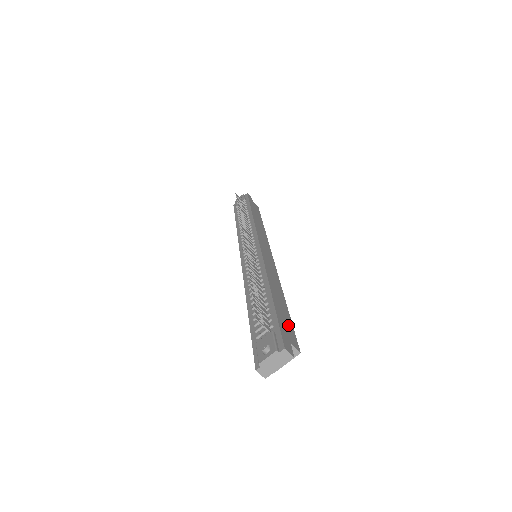
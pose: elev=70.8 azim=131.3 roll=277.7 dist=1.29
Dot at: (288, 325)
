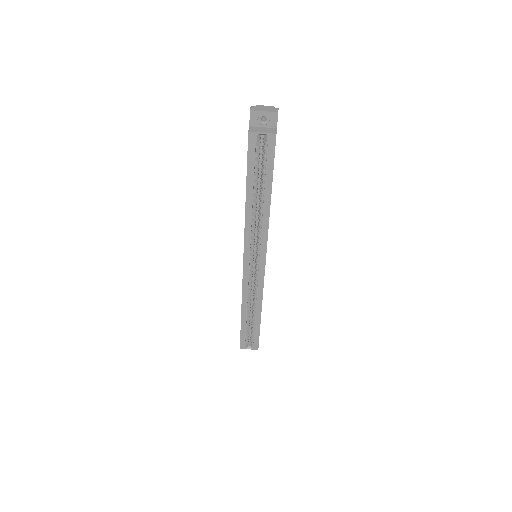
Dot at: occluded
